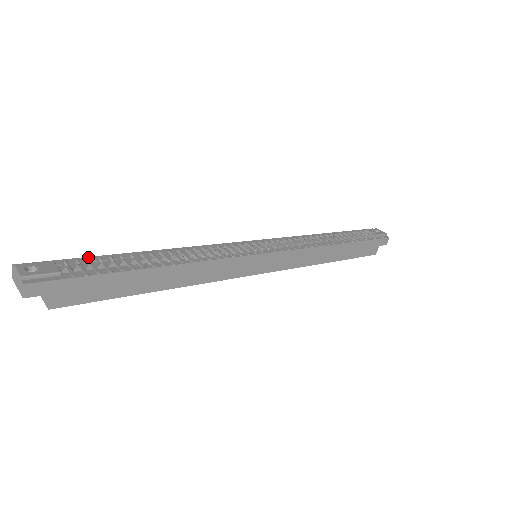
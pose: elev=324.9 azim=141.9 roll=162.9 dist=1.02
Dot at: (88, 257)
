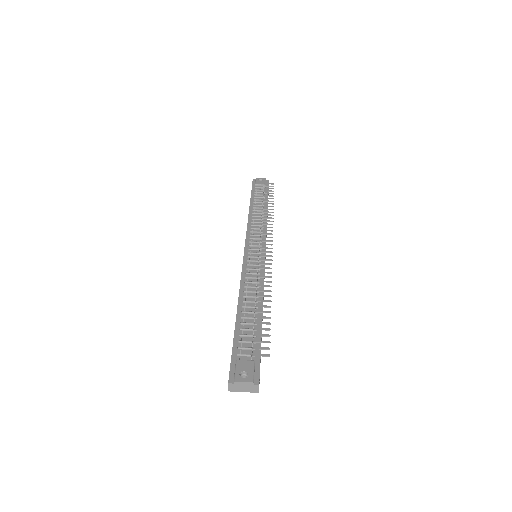
Dot at: (234, 341)
